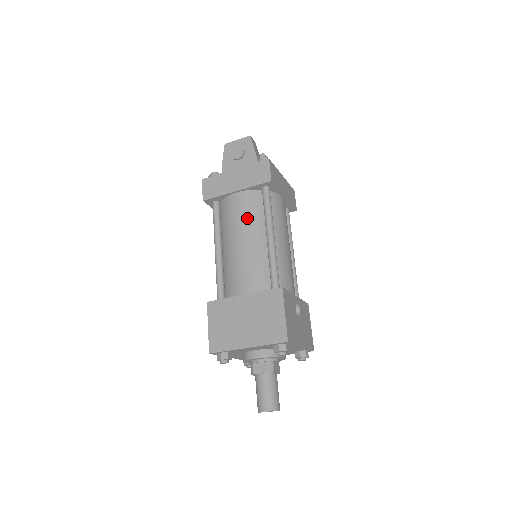
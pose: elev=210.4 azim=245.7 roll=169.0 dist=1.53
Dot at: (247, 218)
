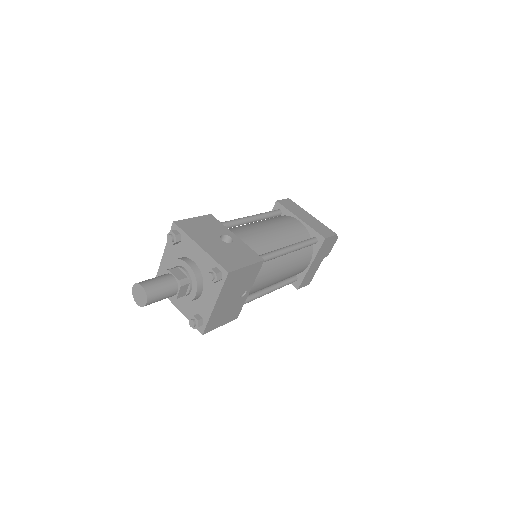
Dot at: occluded
